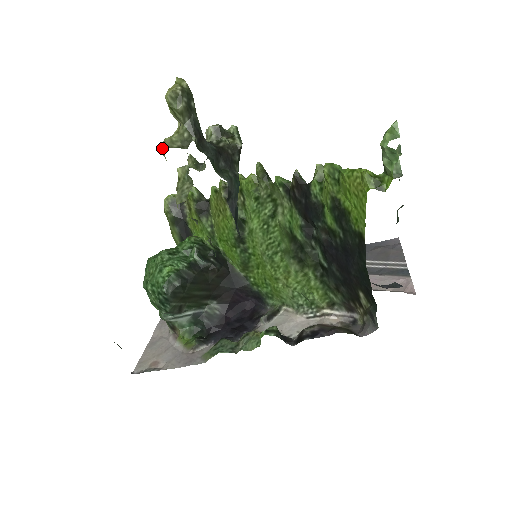
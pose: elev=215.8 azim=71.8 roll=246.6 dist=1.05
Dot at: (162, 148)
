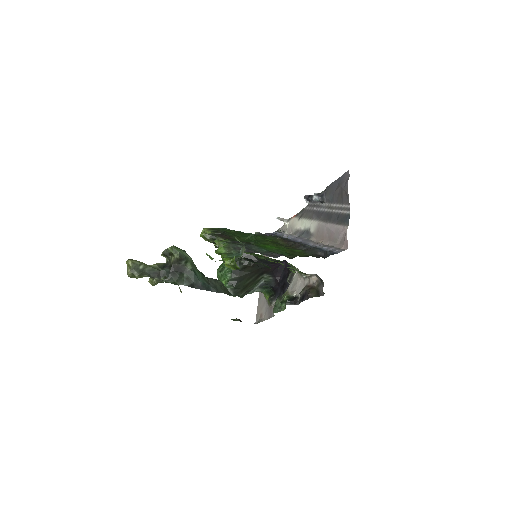
Dot at: (151, 284)
